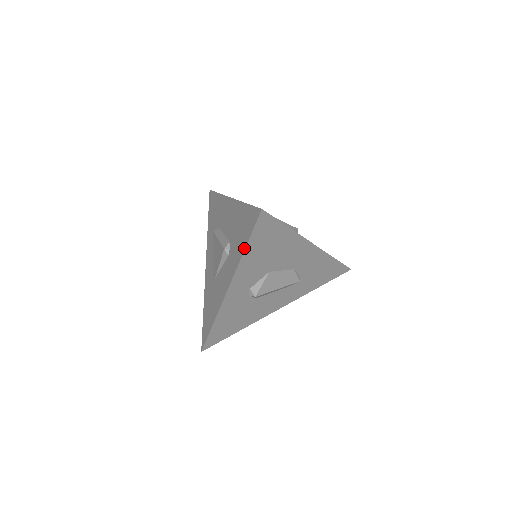
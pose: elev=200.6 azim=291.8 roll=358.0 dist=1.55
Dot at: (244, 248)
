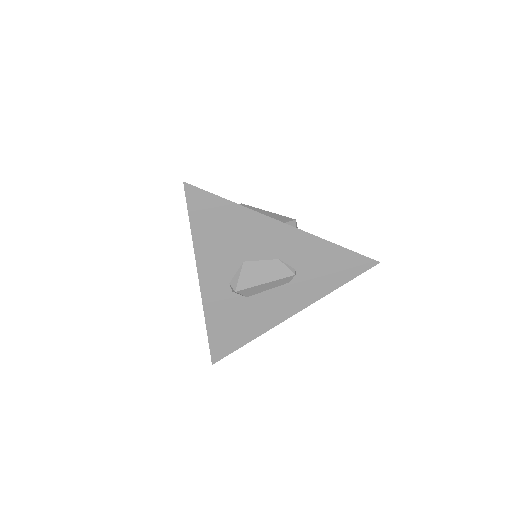
Dot at: (191, 231)
